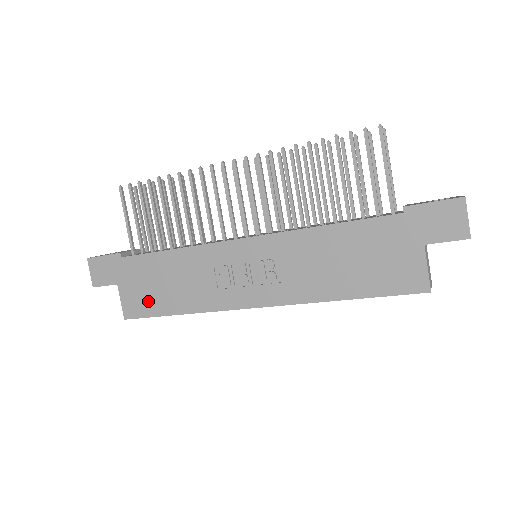
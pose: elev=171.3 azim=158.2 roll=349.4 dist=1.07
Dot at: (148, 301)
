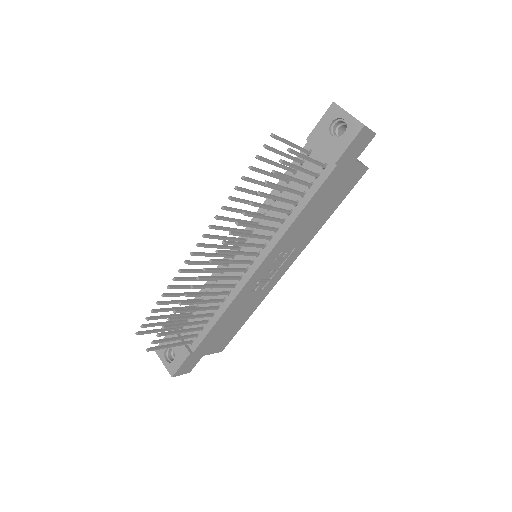
Dot at: (228, 336)
